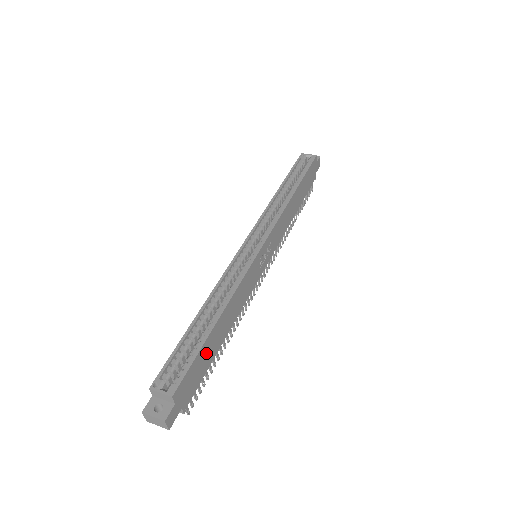
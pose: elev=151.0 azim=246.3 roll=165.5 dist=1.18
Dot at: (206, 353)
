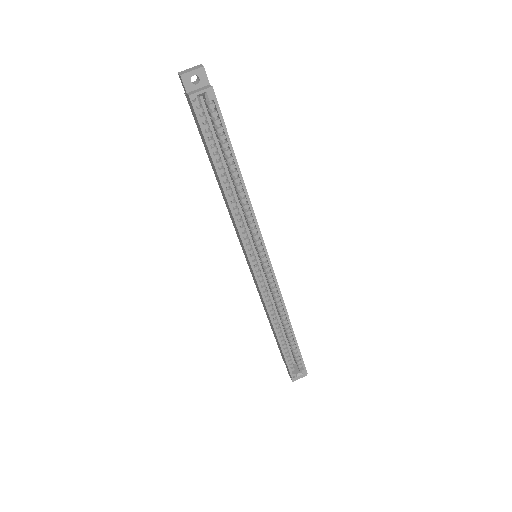
Dot at: occluded
